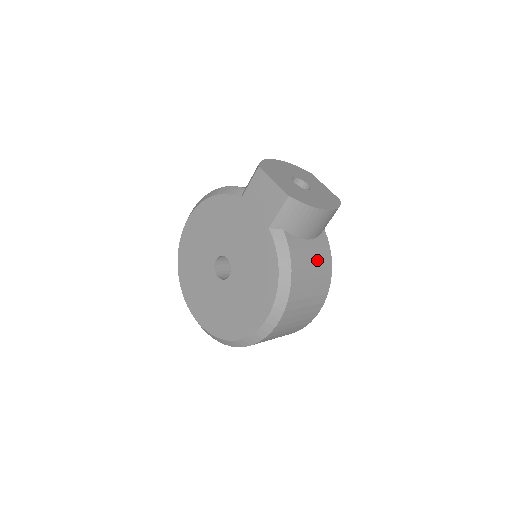
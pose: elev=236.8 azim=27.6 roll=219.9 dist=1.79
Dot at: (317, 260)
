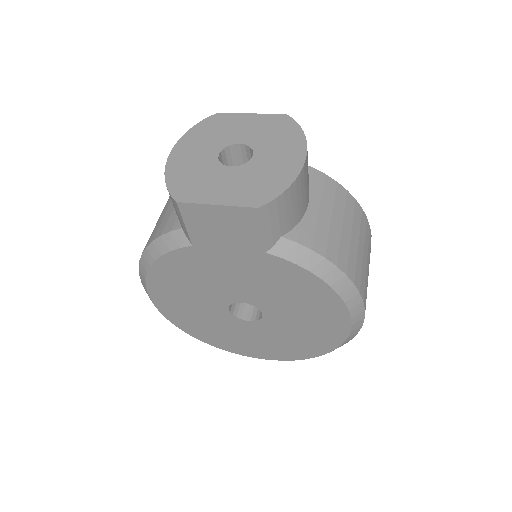
Dot at: (335, 211)
